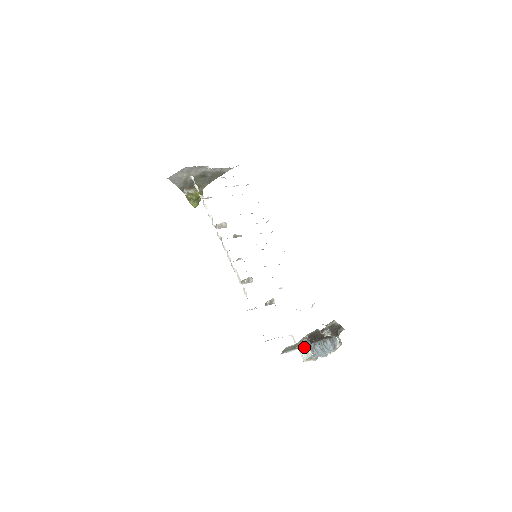
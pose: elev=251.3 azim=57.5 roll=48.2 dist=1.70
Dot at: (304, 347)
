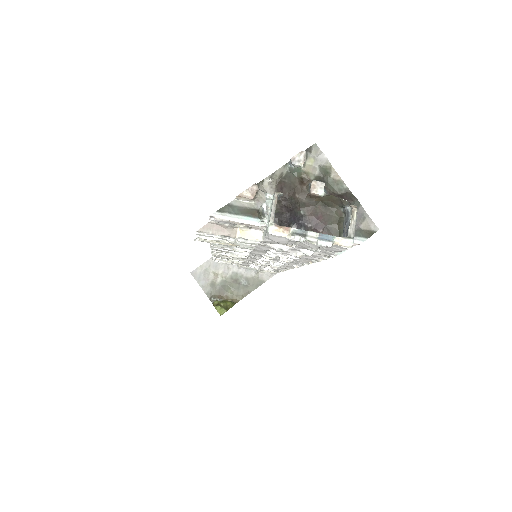
Dot at: (266, 202)
